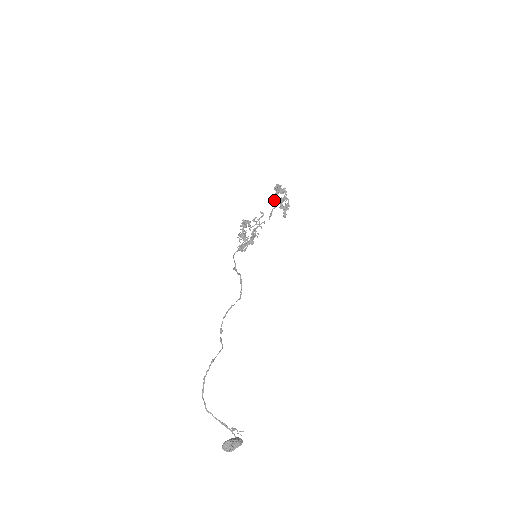
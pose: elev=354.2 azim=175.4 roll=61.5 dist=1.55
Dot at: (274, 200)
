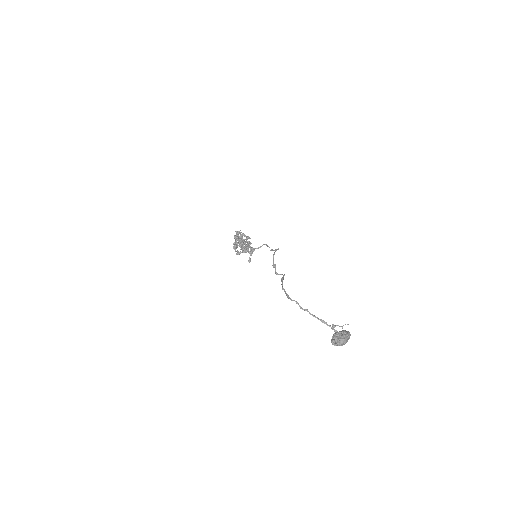
Dot at: occluded
